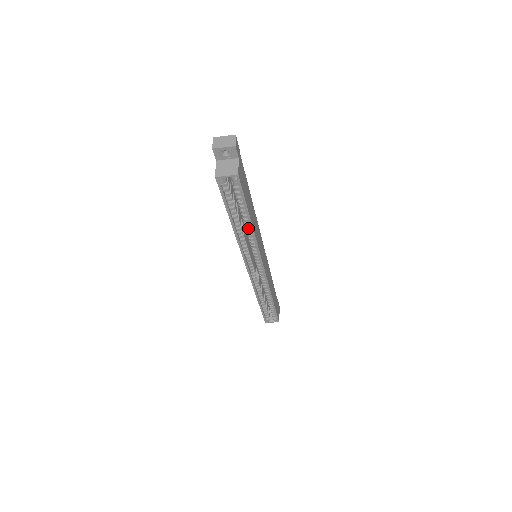
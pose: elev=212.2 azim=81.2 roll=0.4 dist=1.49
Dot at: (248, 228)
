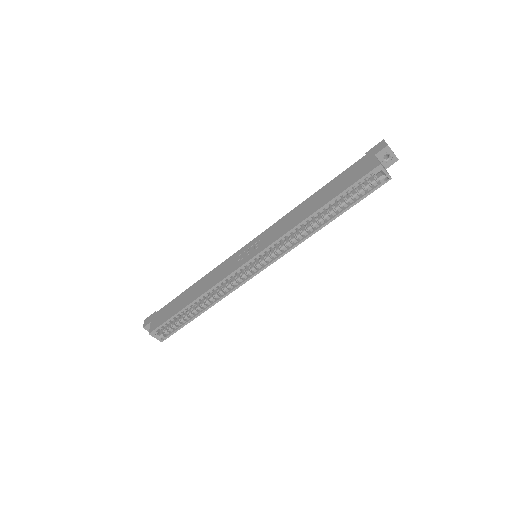
Dot at: (317, 224)
